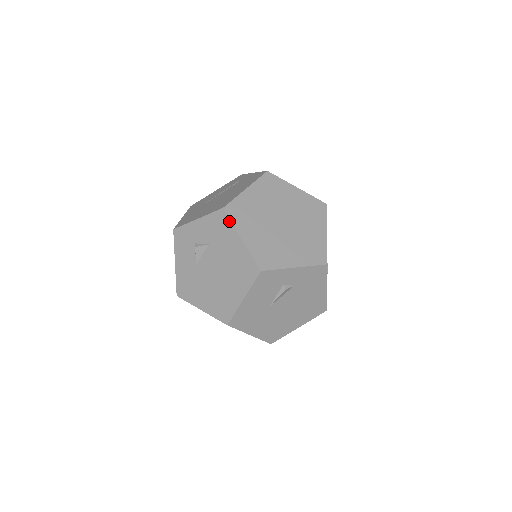
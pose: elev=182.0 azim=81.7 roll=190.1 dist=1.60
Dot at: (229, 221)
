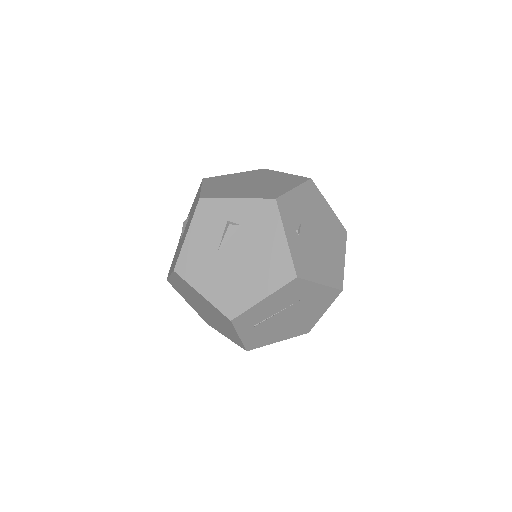
Dot at: (201, 183)
